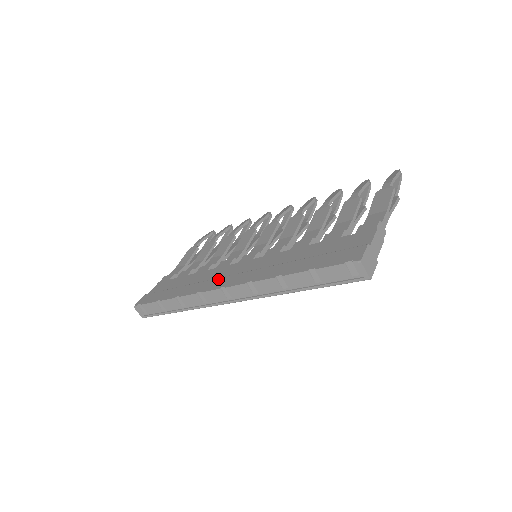
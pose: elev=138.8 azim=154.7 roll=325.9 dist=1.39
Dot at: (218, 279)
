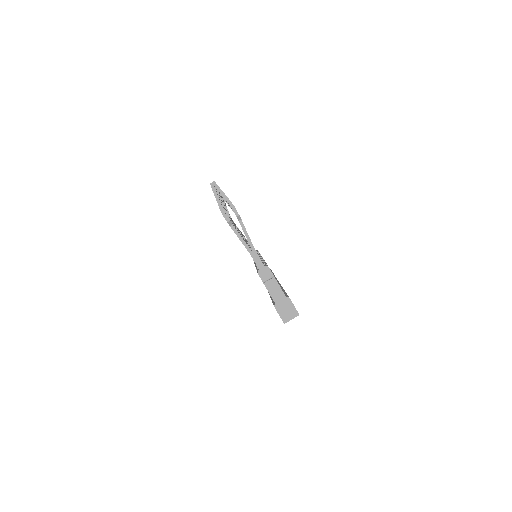
Dot at: occluded
